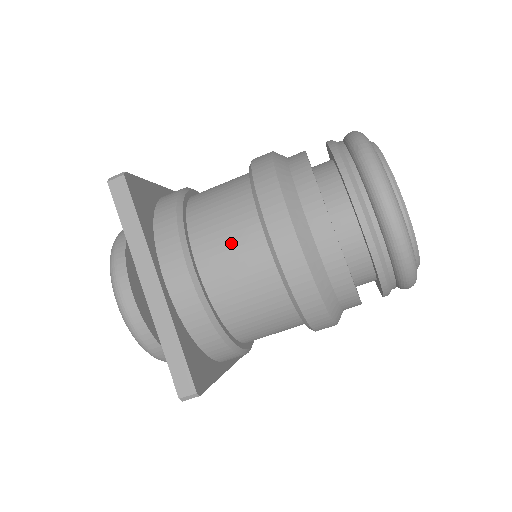
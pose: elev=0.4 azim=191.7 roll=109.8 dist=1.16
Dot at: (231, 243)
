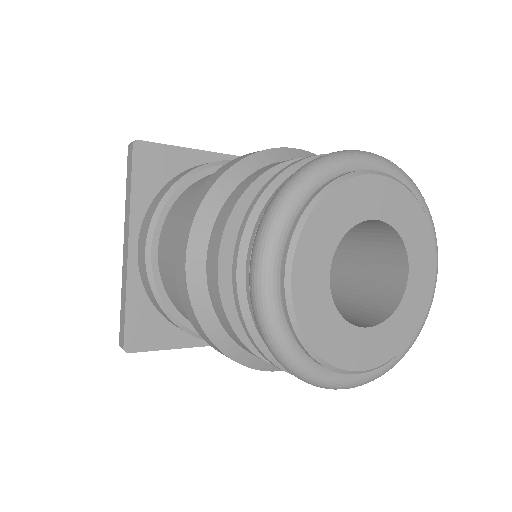
Dot at: (174, 239)
